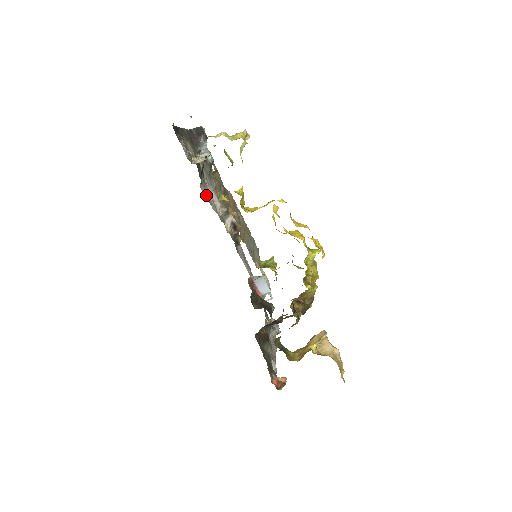
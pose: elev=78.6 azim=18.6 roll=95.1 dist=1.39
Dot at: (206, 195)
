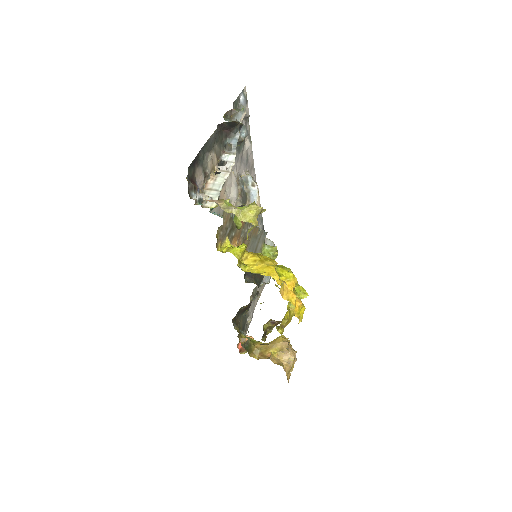
Dot at: (217, 211)
